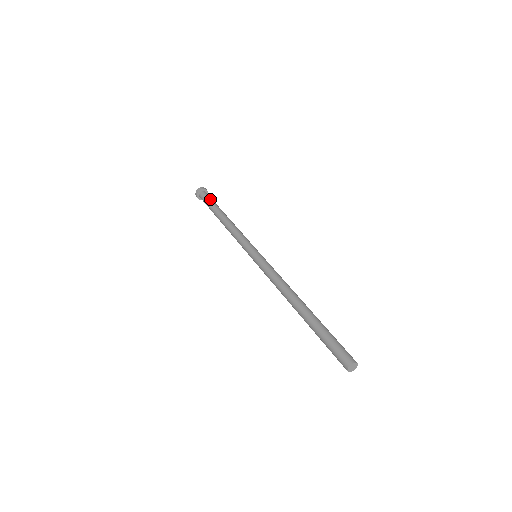
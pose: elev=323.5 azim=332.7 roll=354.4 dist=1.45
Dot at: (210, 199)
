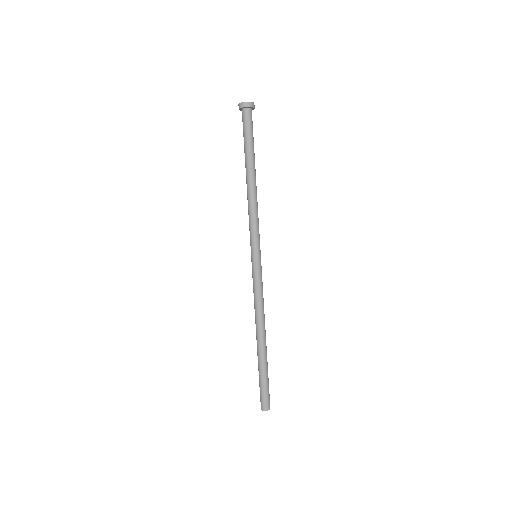
Dot at: (246, 132)
